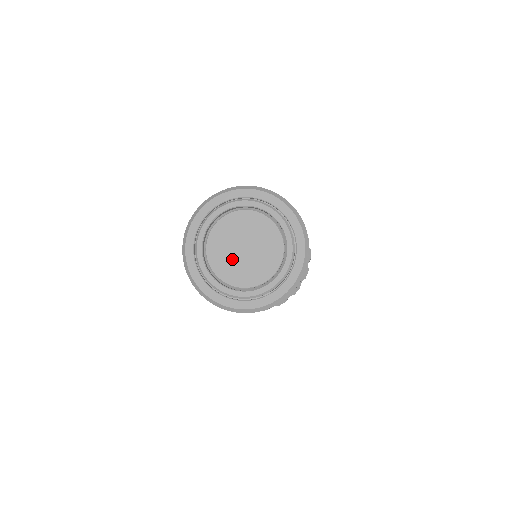
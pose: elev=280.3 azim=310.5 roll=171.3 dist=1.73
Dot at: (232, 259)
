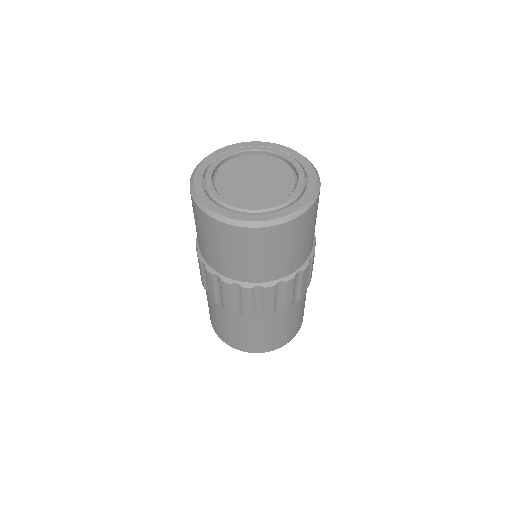
Dot at: (252, 190)
